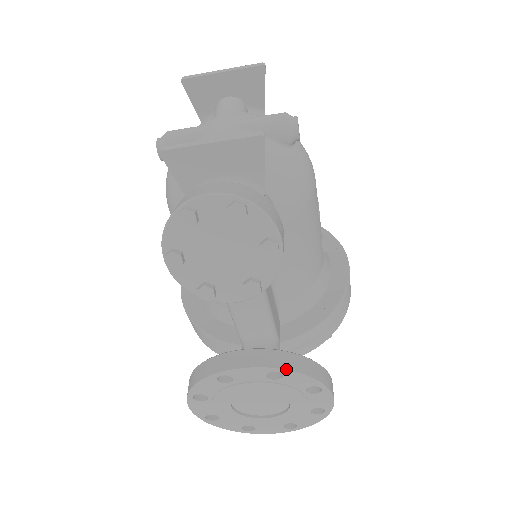
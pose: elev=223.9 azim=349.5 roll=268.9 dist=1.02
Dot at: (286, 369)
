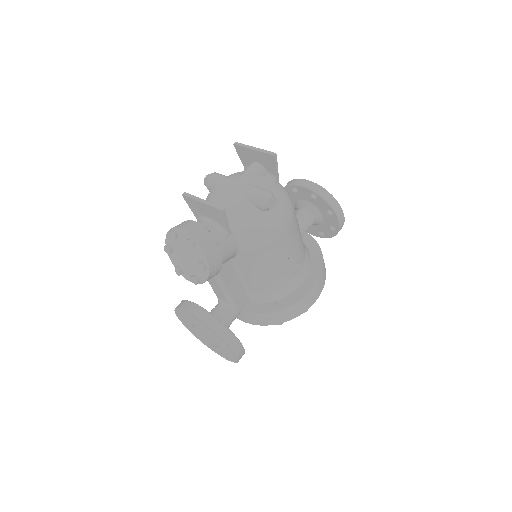
Dot at: (208, 325)
